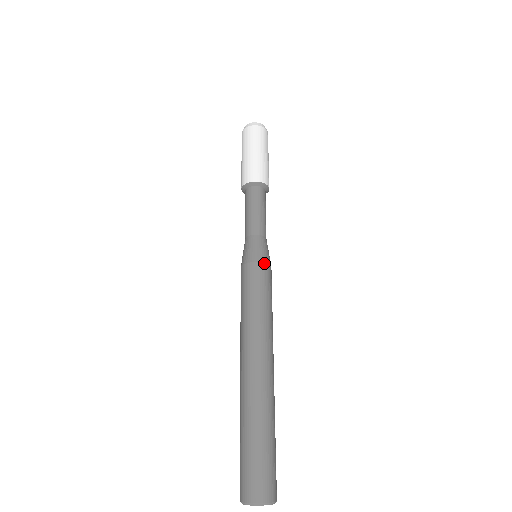
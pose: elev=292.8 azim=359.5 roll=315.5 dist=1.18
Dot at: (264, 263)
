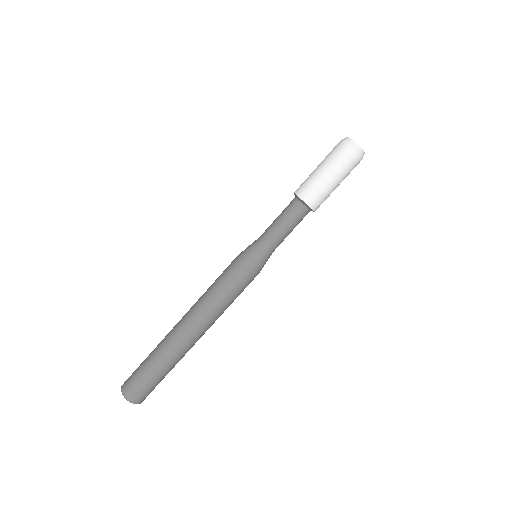
Dot at: (257, 274)
